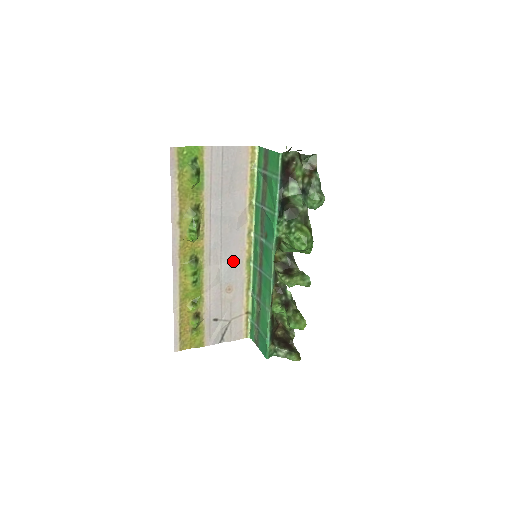
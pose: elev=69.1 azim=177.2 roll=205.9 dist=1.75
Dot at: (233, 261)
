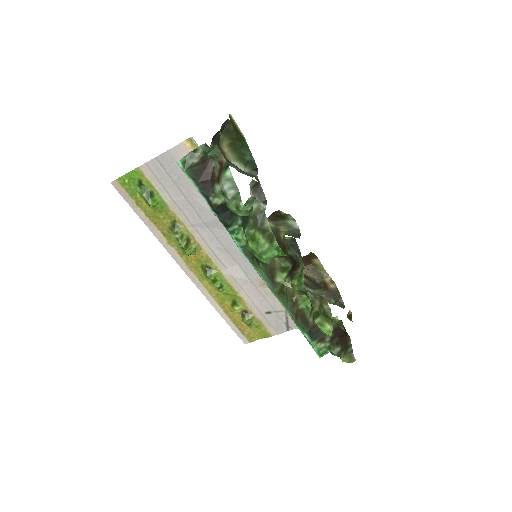
Dot at: occluded
